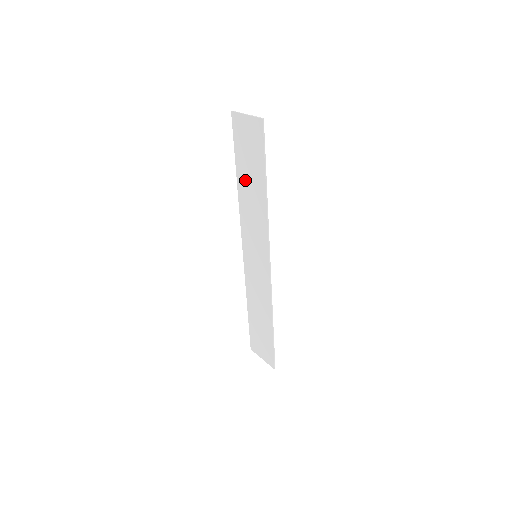
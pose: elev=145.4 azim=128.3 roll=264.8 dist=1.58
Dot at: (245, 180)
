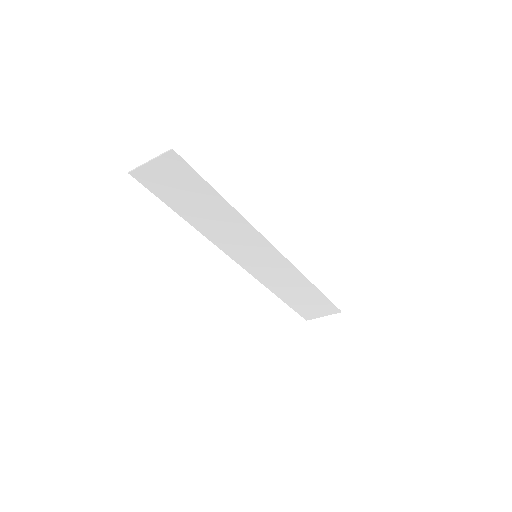
Dot at: (195, 212)
